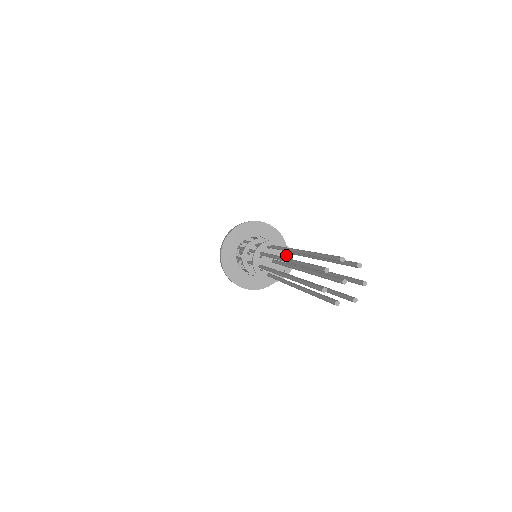
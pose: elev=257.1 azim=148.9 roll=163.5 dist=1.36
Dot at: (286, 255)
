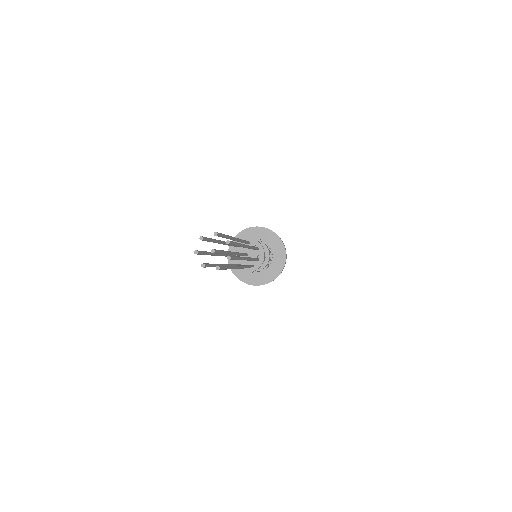
Dot at: (253, 244)
